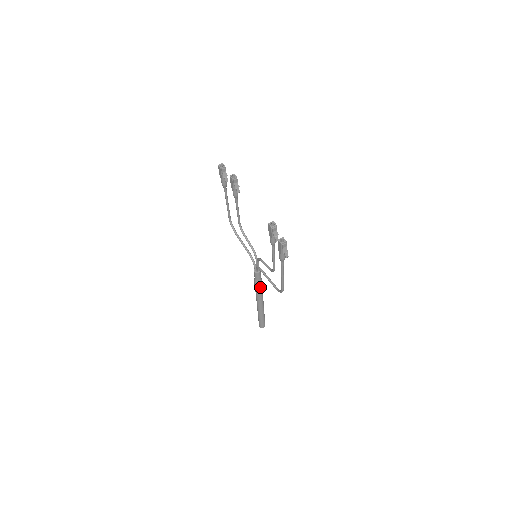
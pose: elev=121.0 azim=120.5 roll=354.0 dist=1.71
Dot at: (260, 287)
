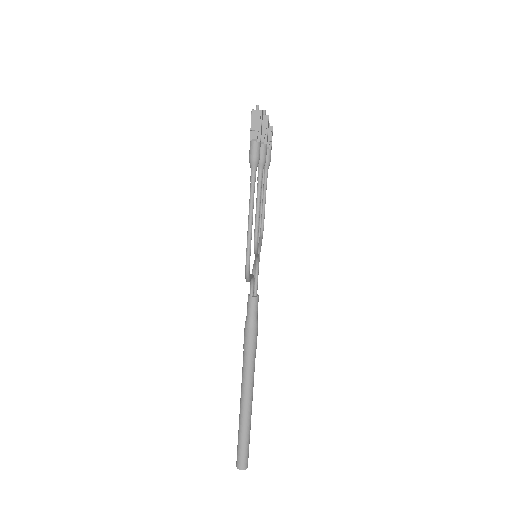
Dot at: (250, 338)
